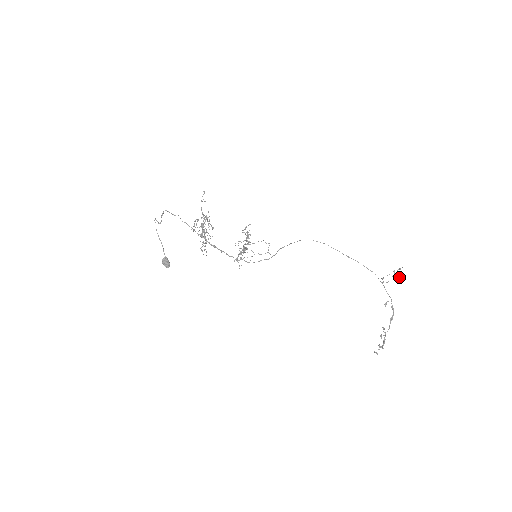
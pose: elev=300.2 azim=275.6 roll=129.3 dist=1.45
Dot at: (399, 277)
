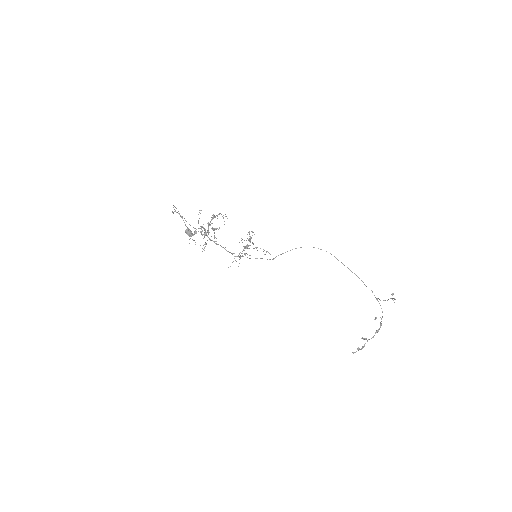
Dot at: occluded
